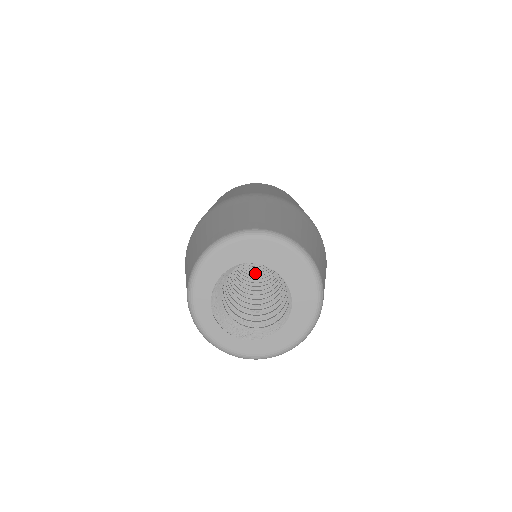
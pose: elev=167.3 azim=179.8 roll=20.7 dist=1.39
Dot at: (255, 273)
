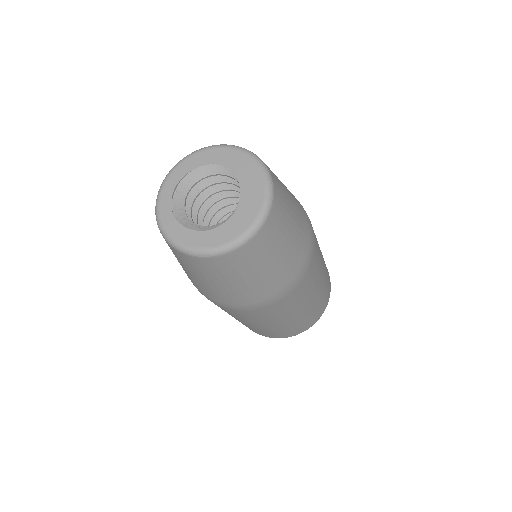
Dot at: occluded
